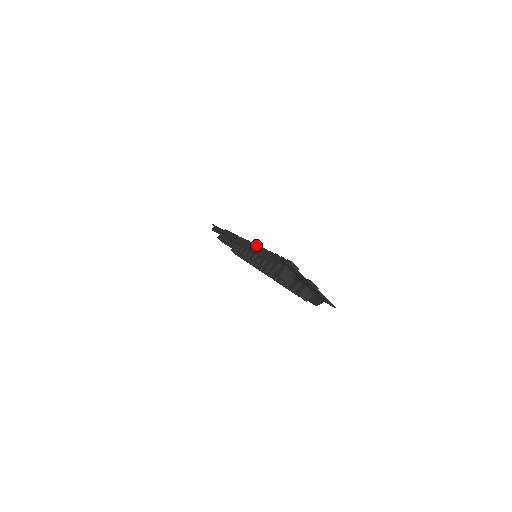
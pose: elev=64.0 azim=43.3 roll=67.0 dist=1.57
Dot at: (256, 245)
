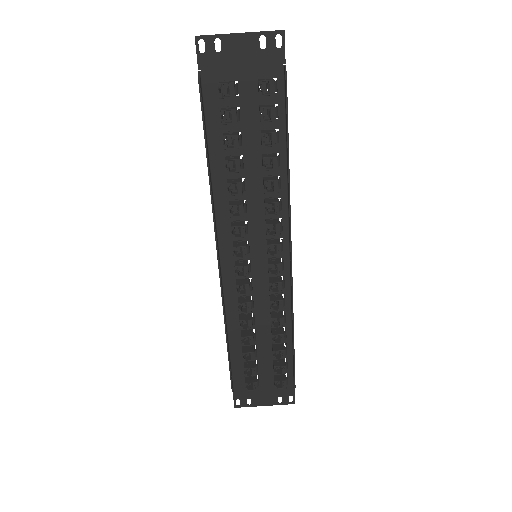
Dot at: (231, 221)
